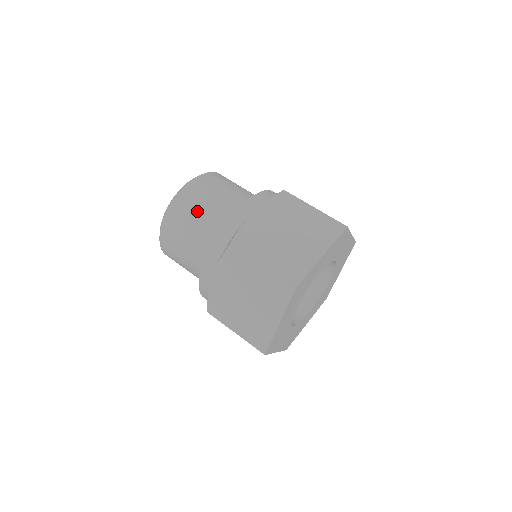
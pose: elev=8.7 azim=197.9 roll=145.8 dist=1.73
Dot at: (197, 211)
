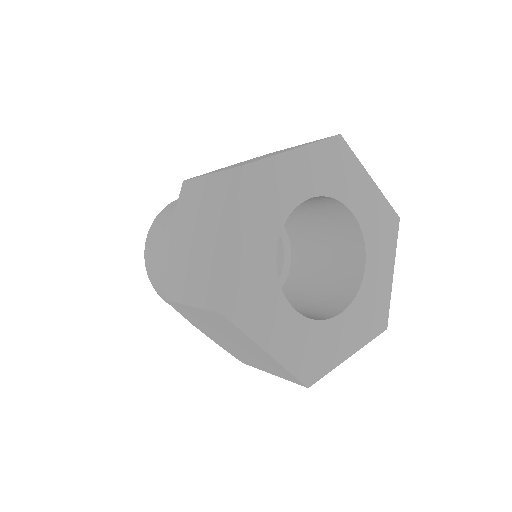
Dot at: occluded
